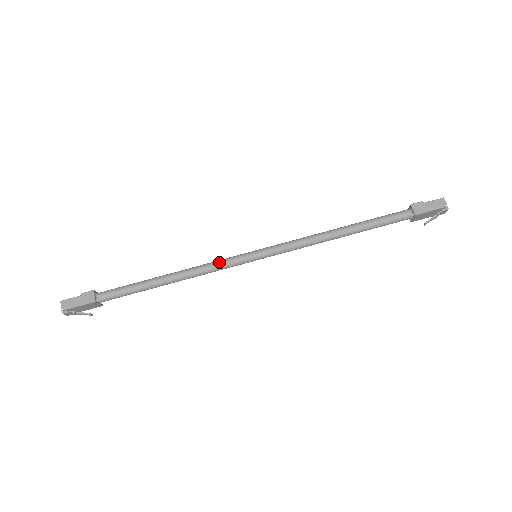
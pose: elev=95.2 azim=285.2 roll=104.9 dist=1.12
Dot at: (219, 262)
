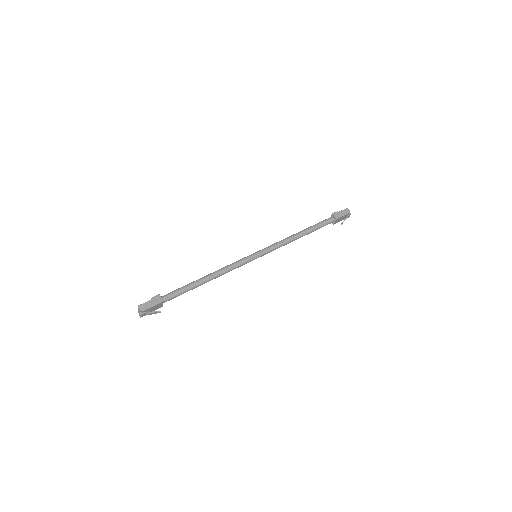
Dot at: (236, 263)
